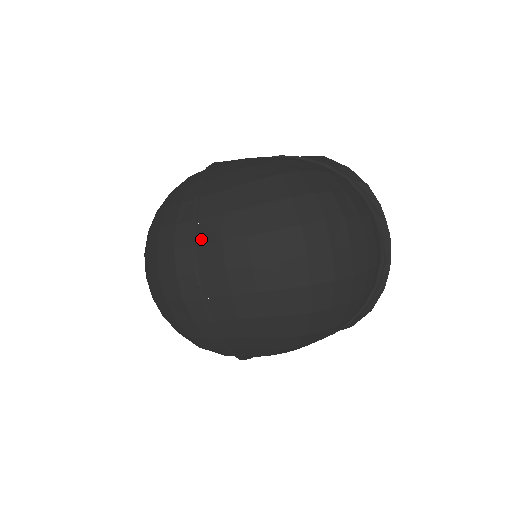
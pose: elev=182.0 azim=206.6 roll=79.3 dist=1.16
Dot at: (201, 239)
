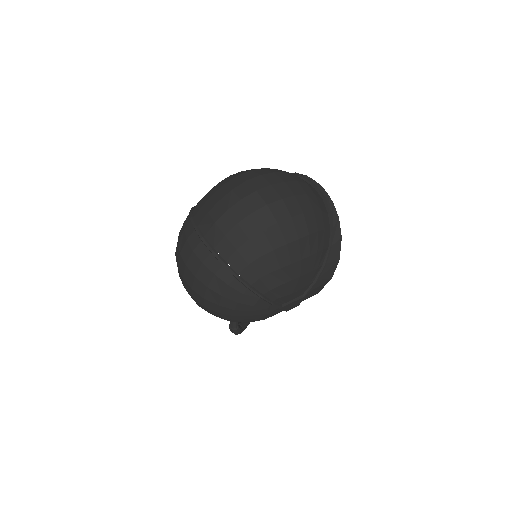
Dot at: (198, 222)
